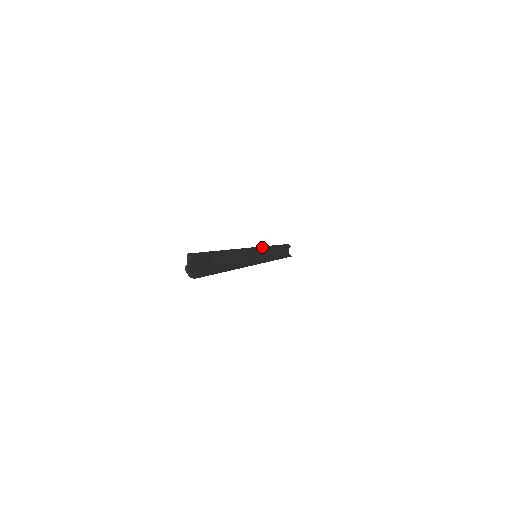
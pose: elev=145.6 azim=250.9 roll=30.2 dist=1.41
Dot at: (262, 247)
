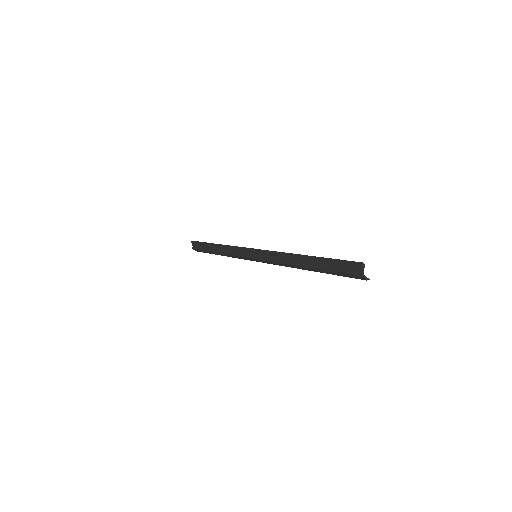
Dot at: (243, 247)
